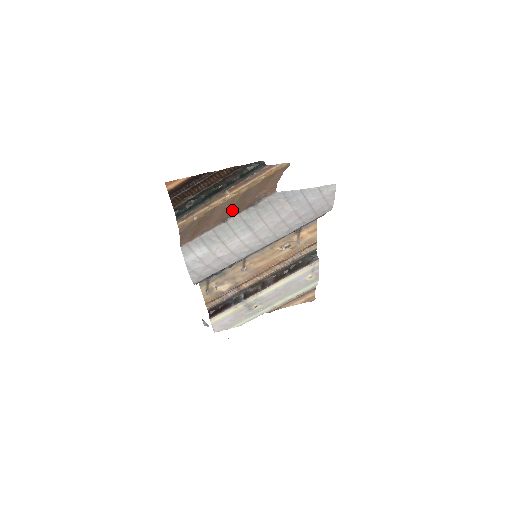
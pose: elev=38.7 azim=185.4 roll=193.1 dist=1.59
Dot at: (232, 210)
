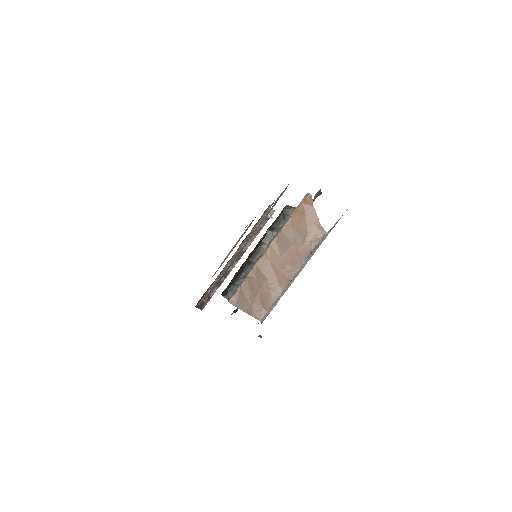
Dot at: (287, 264)
